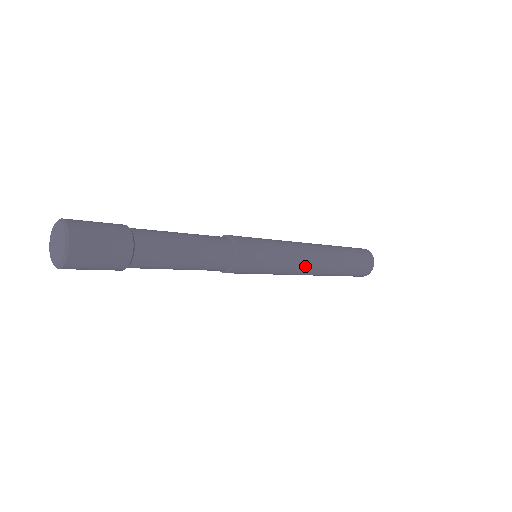
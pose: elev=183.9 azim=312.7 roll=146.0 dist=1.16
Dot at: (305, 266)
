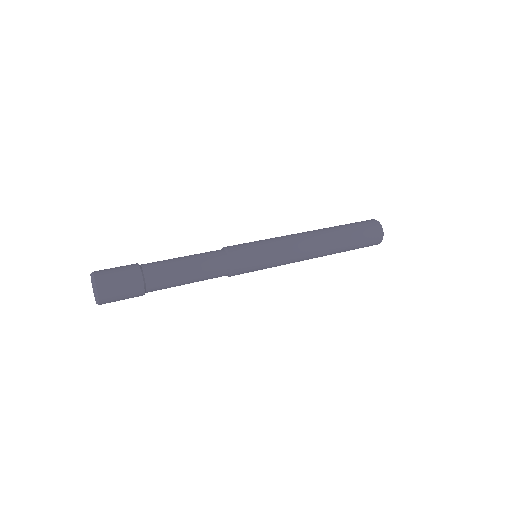
Dot at: occluded
